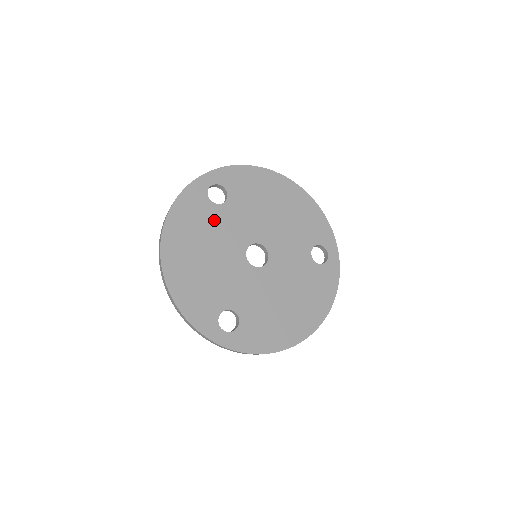
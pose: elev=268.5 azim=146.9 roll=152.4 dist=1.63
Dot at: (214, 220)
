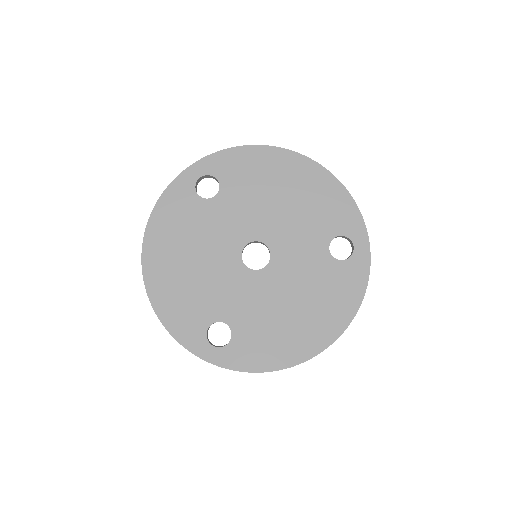
Dot at: (203, 218)
